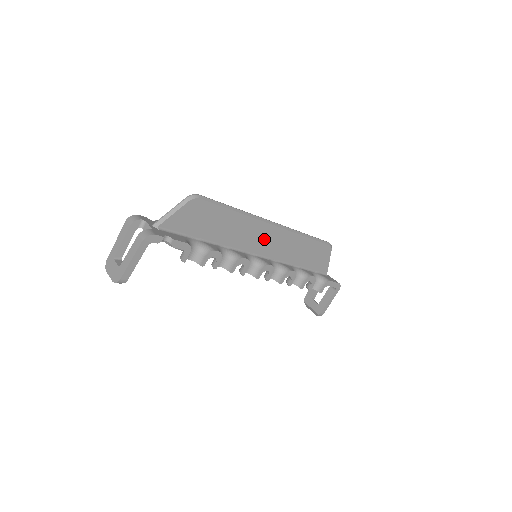
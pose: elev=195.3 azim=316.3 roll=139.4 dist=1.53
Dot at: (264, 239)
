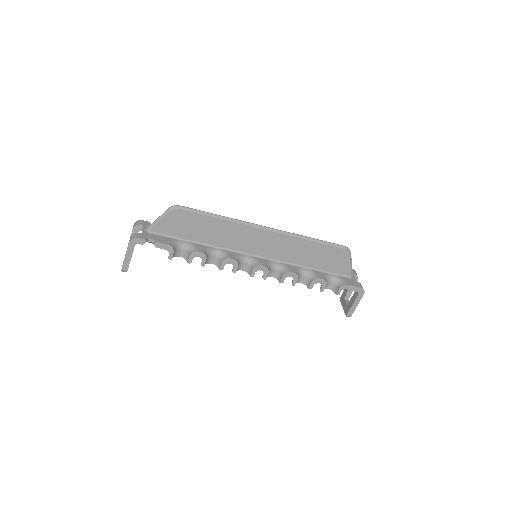
Dot at: (258, 242)
